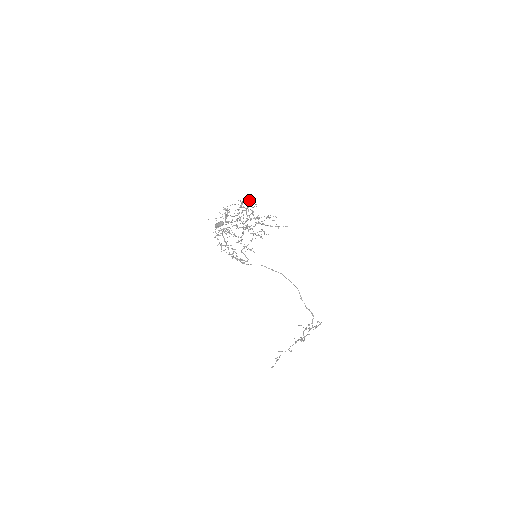
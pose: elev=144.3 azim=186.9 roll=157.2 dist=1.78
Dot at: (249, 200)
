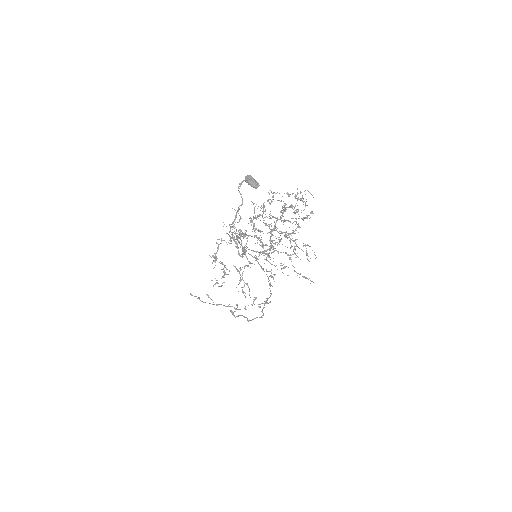
Dot at: (312, 195)
